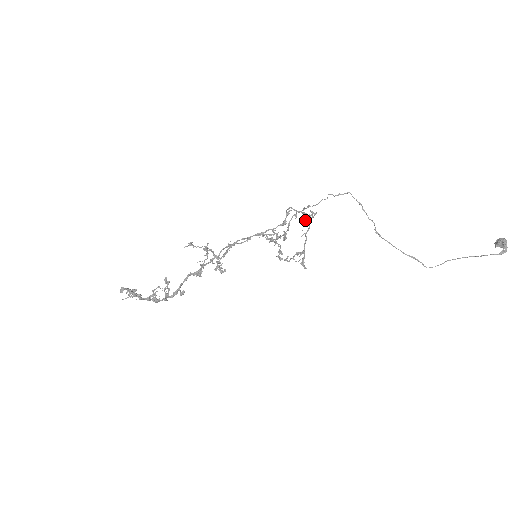
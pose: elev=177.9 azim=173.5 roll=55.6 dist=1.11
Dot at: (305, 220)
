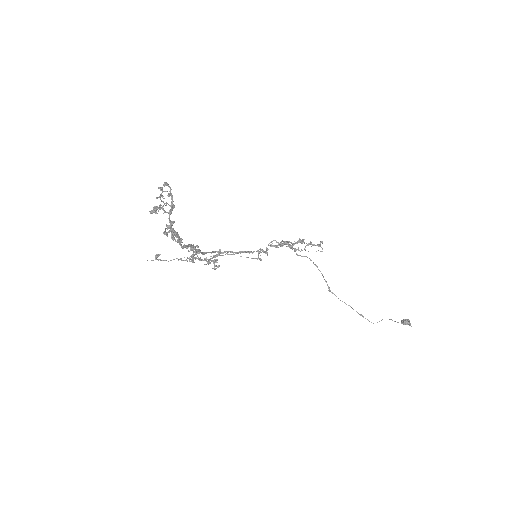
Dot at: (296, 242)
